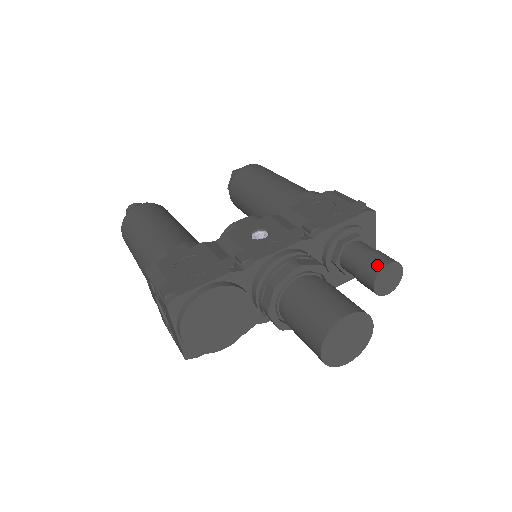
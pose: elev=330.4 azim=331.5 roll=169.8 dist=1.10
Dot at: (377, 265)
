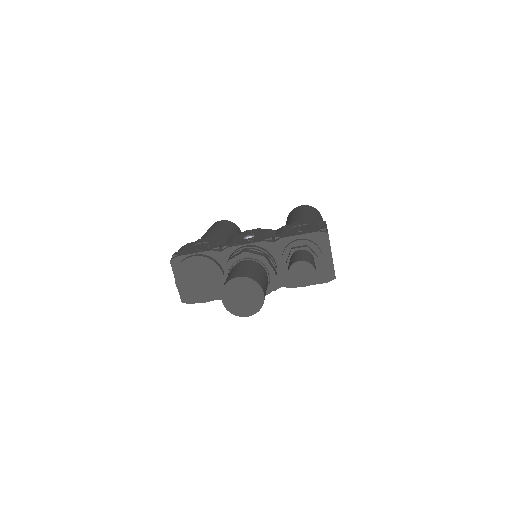
Dot at: (294, 261)
